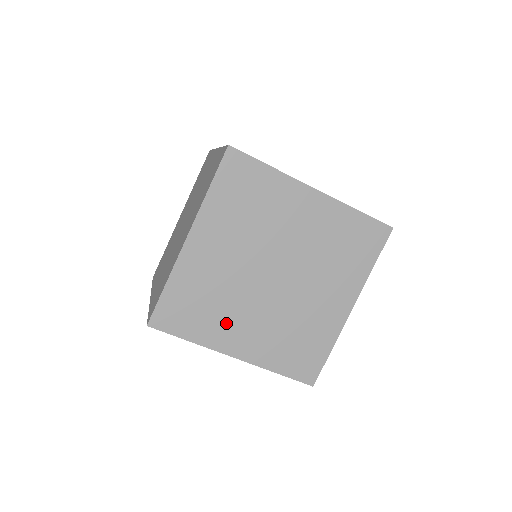
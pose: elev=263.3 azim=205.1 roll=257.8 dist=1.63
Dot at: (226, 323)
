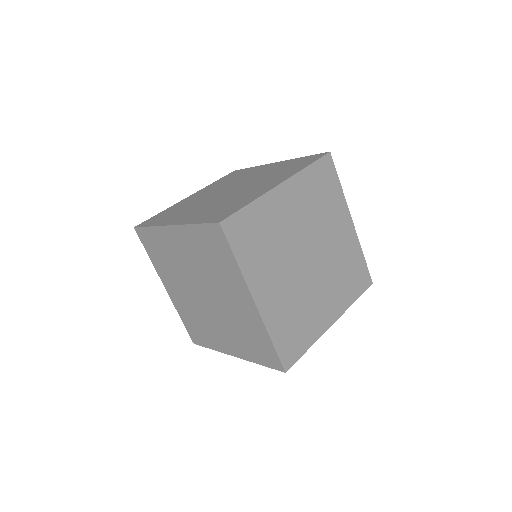
Dot at: (180, 214)
